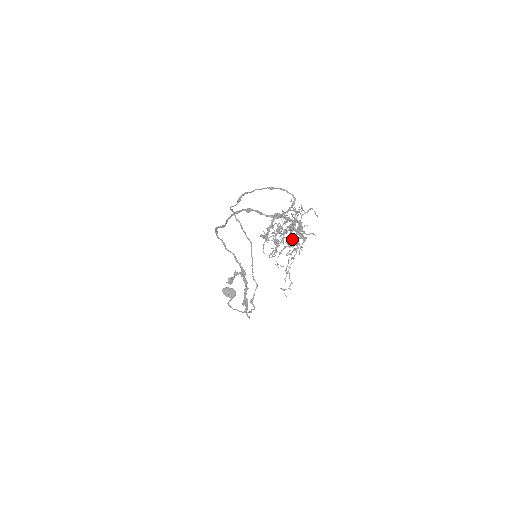
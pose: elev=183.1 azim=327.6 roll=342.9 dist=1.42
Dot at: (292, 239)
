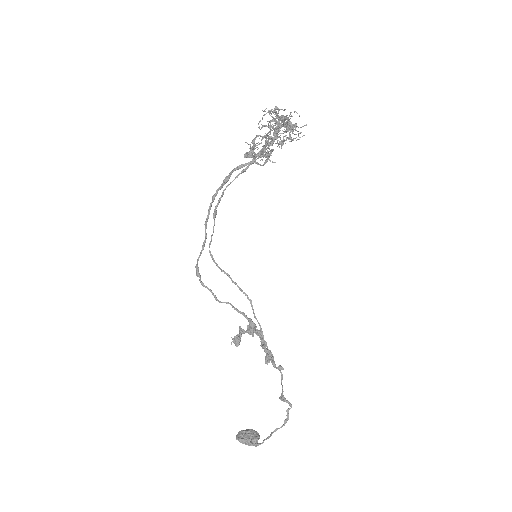
Dot at: occluded
